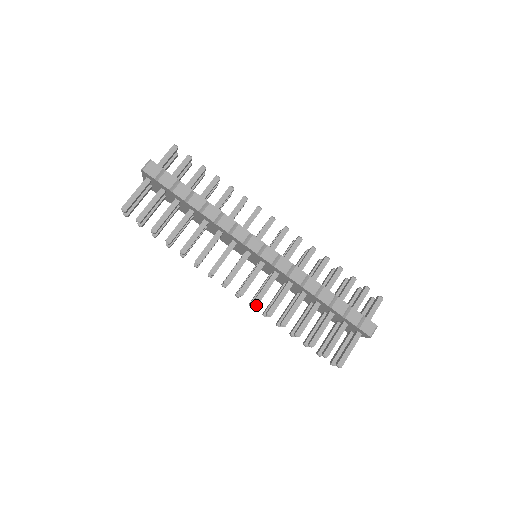
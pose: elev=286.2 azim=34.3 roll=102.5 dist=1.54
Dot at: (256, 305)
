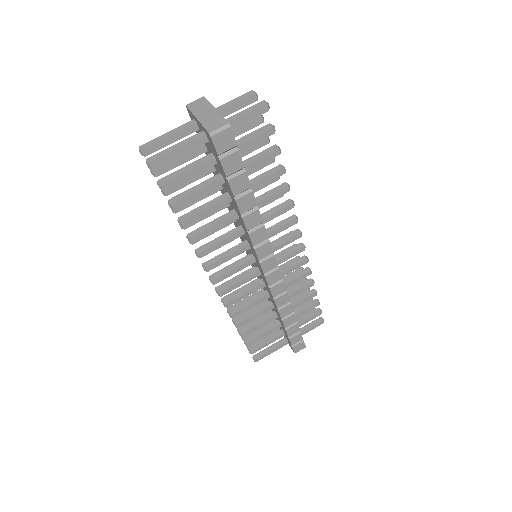
Dot at: (227, 307)
